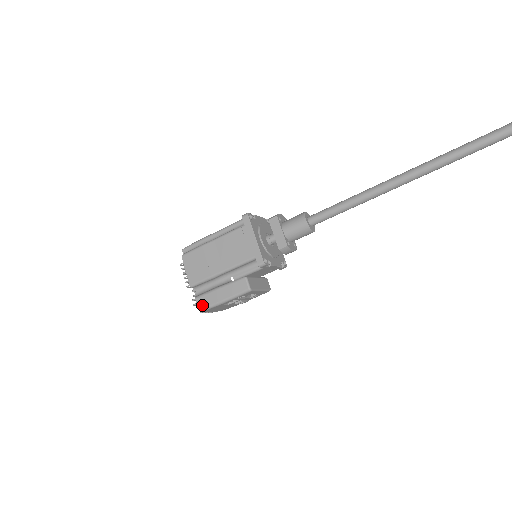
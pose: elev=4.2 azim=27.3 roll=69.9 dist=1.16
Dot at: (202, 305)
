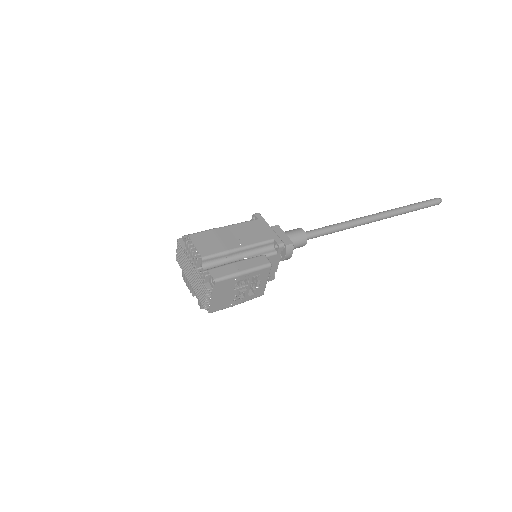
Dot at: (218, 275)
